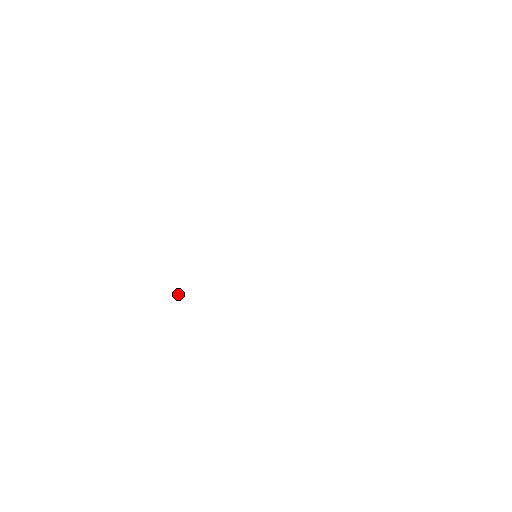
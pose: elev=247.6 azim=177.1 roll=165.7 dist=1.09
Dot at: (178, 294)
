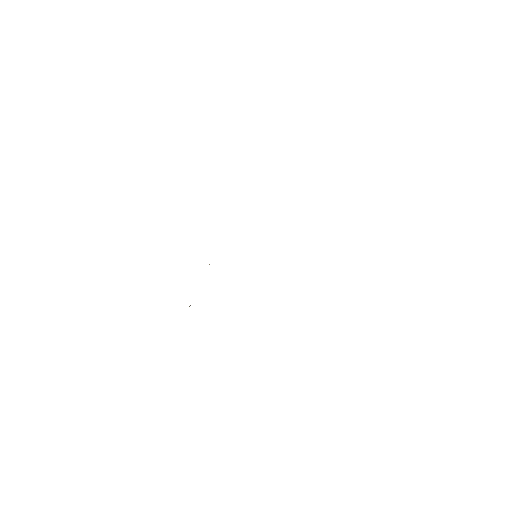
Dot at: occluded
